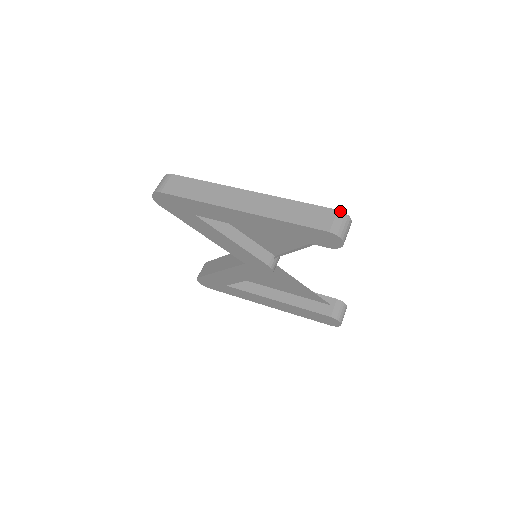
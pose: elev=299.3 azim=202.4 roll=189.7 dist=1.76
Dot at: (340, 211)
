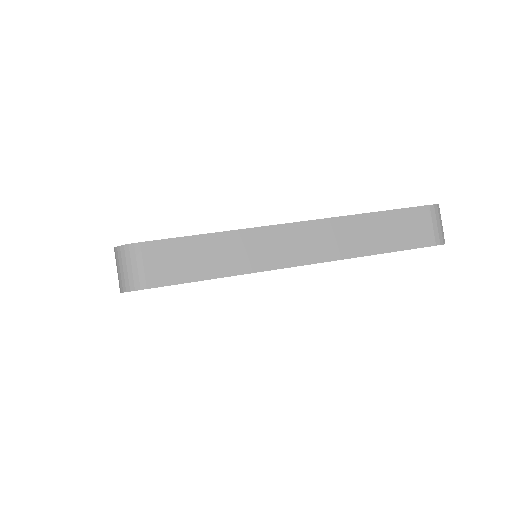
Dot at: (432, 206)
